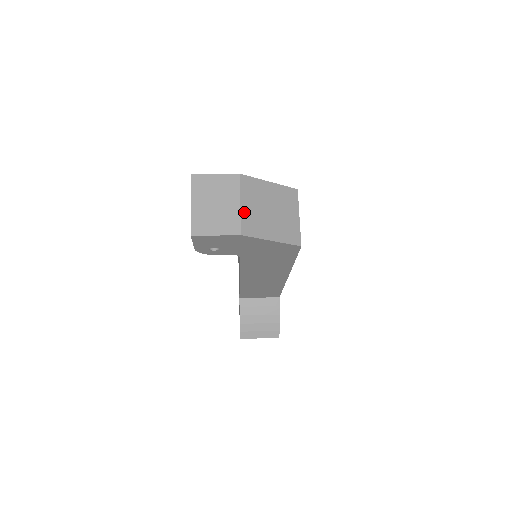
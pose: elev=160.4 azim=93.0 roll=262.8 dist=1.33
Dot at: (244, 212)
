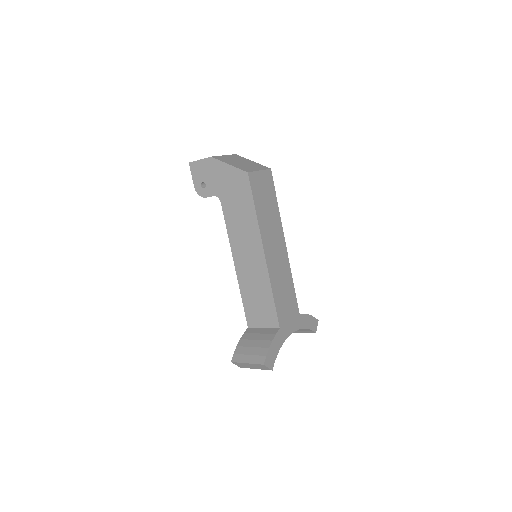
Dot at: (222, 156)
